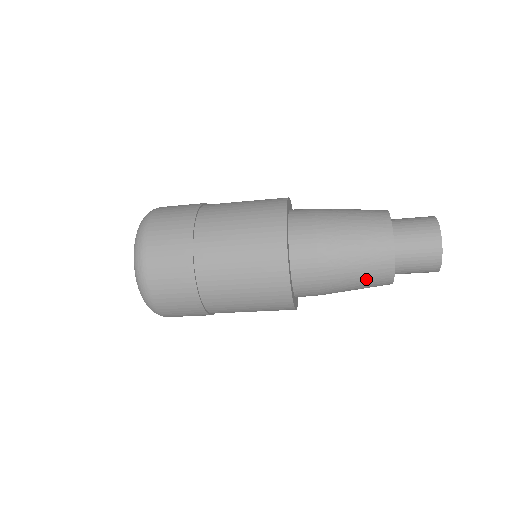
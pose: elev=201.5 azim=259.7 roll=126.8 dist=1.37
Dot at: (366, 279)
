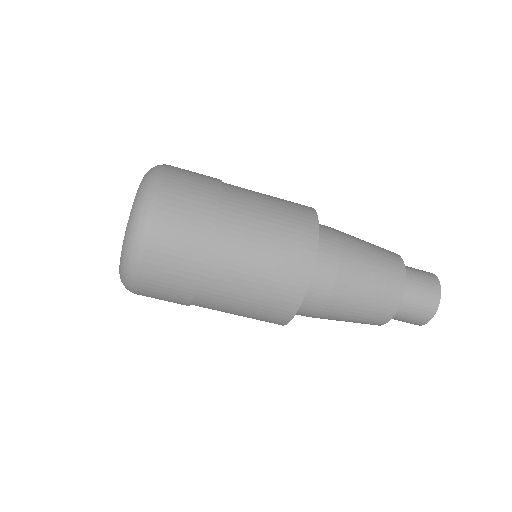
Dot at: (382, 265)
